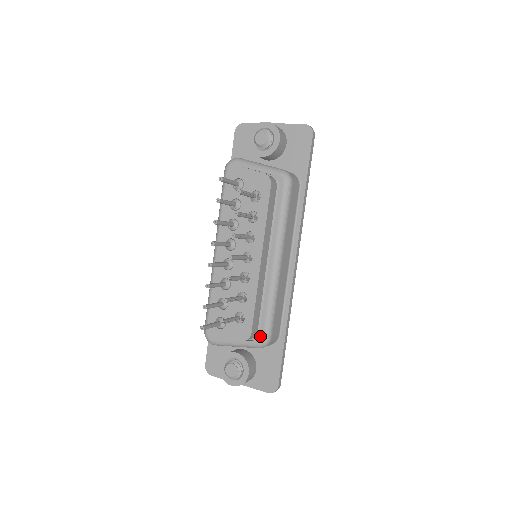
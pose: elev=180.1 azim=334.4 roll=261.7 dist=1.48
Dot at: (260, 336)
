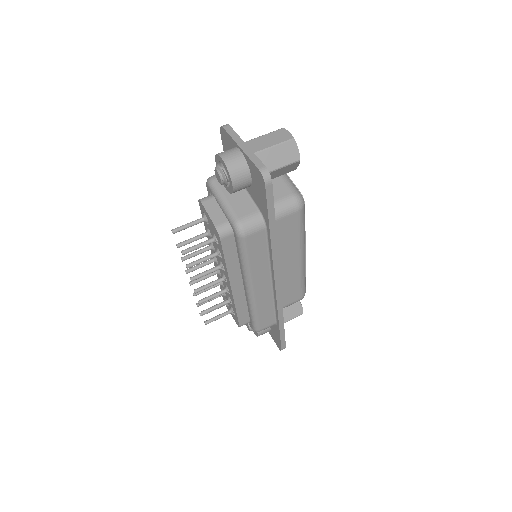
Dot at: (251, 326)
